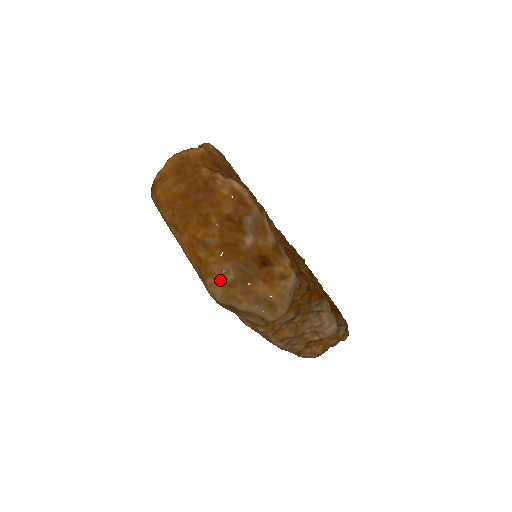
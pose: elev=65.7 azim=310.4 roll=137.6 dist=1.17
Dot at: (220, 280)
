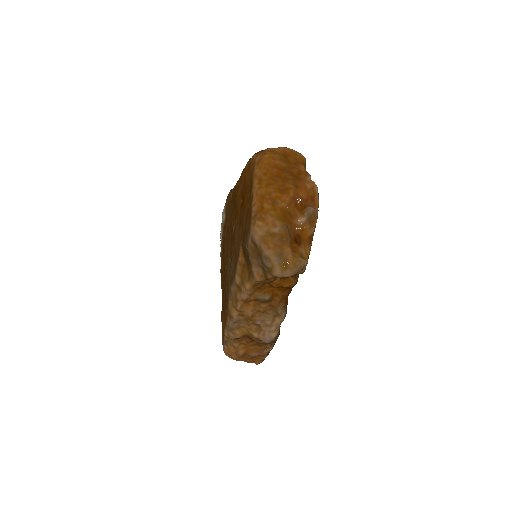
Dot at: (267, 227)
